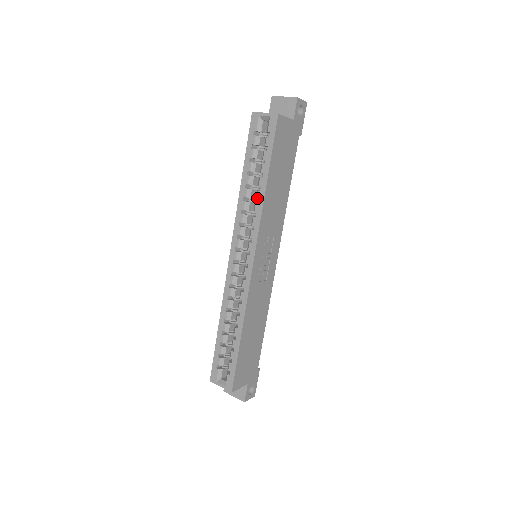
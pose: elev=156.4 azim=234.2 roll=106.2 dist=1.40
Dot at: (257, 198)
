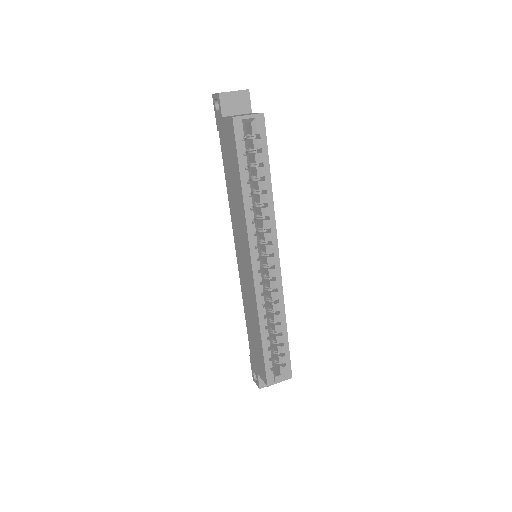
Dot at: (266, 202)
